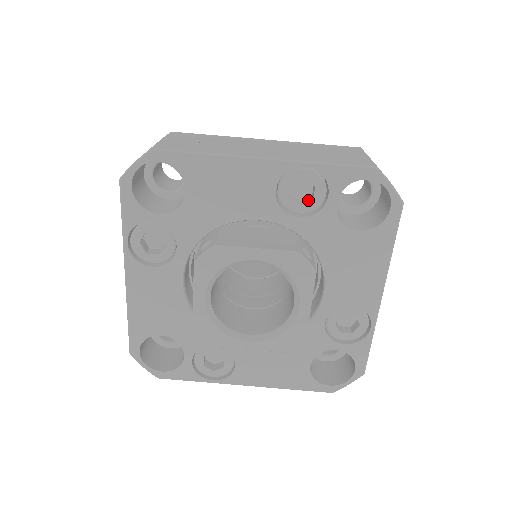
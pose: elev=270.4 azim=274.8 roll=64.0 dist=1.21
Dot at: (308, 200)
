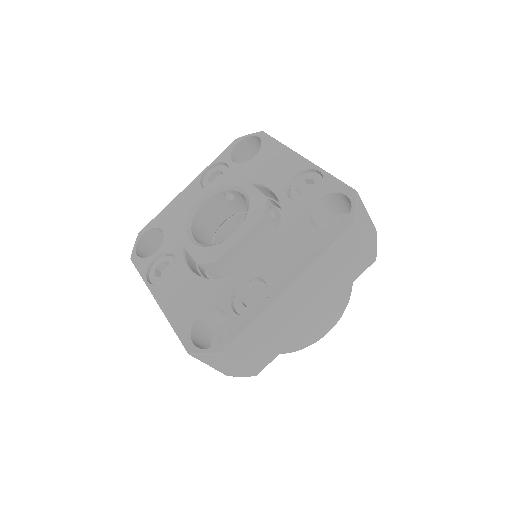
Dot at: (305, 195)
